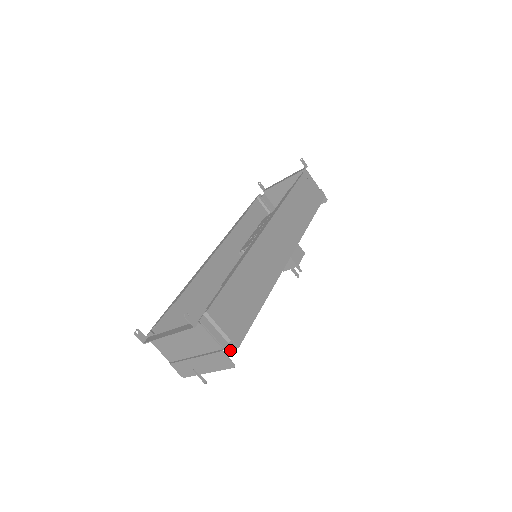
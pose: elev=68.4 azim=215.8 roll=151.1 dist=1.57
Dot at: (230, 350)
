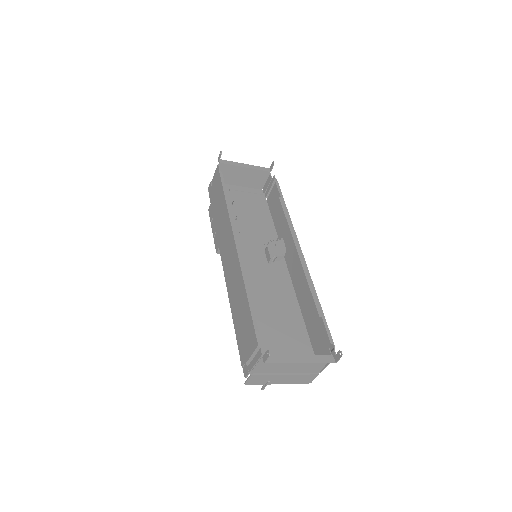
Dot at: occluded
